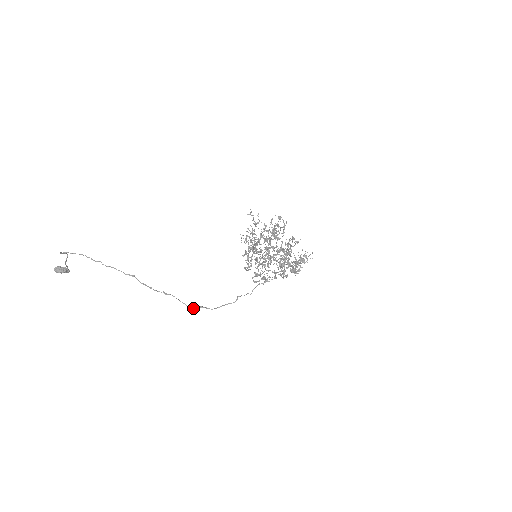
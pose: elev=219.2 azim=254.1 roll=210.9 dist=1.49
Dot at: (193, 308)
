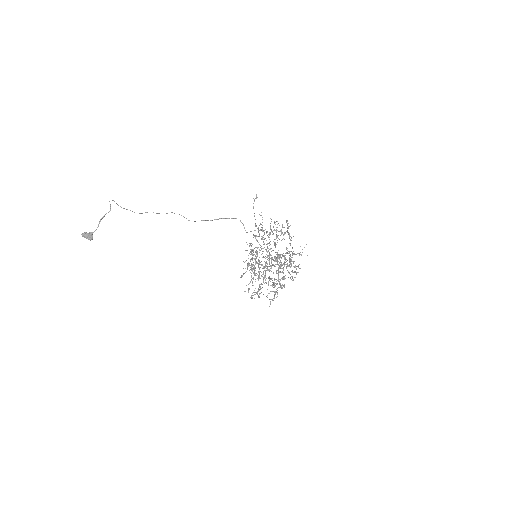
Dot at: occluded
